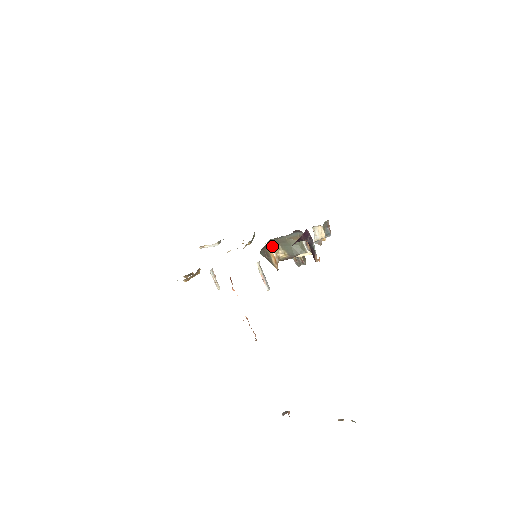
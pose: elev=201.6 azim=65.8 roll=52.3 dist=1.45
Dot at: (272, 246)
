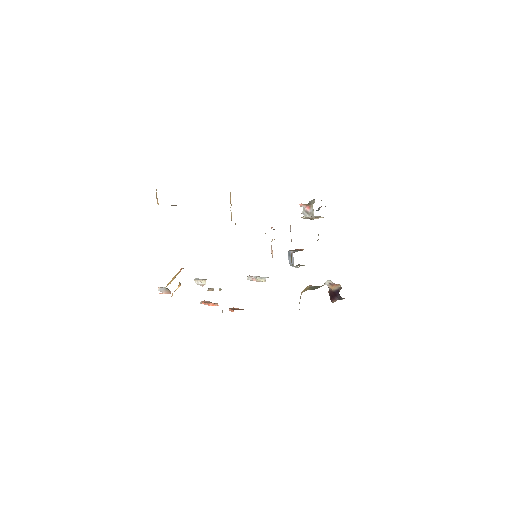
Dot at: (304, 289)
